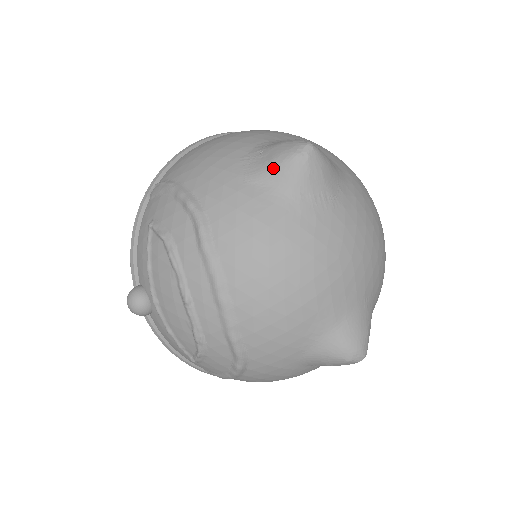
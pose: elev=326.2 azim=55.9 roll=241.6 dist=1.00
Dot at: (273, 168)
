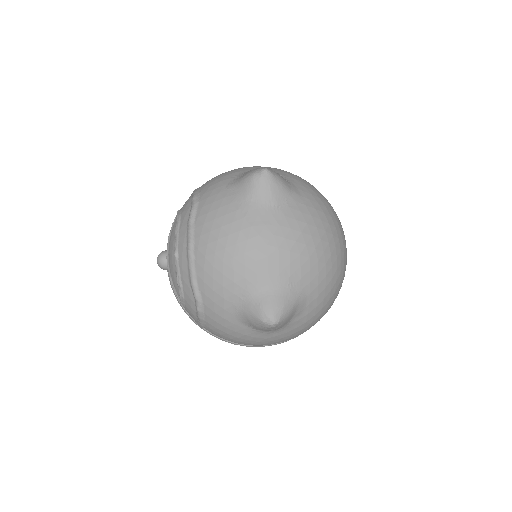
Dot at: (241, 181)
